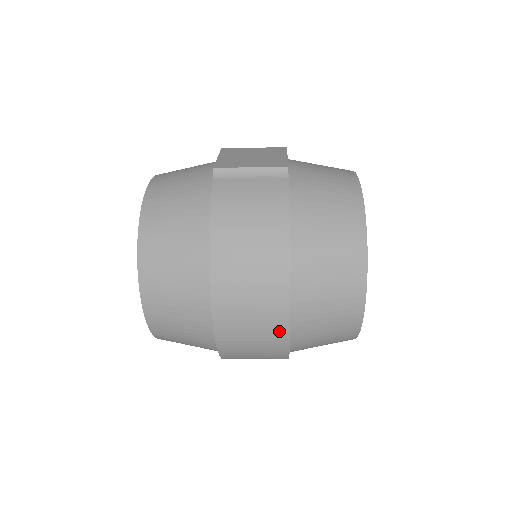
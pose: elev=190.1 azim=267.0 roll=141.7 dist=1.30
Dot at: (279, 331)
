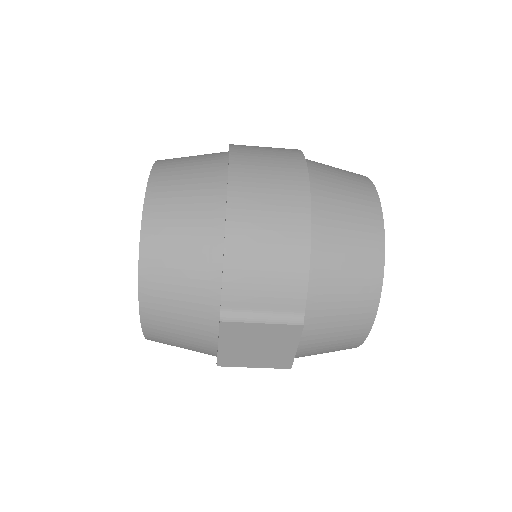
Dot at: (298, 183)
